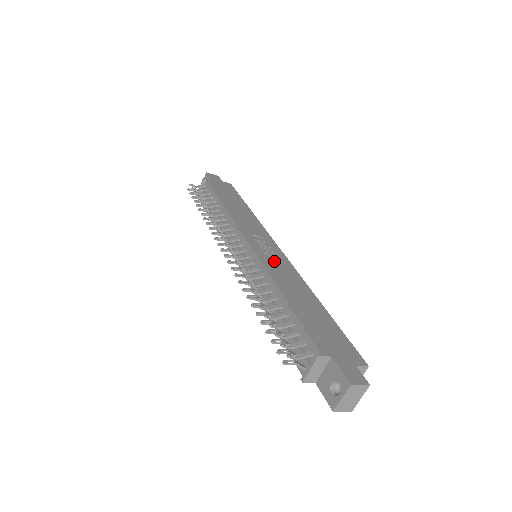
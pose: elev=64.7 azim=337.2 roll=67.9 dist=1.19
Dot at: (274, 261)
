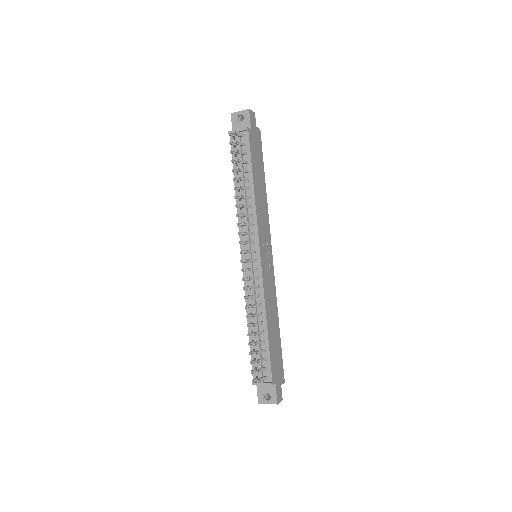
Dot at: (268, 278)
